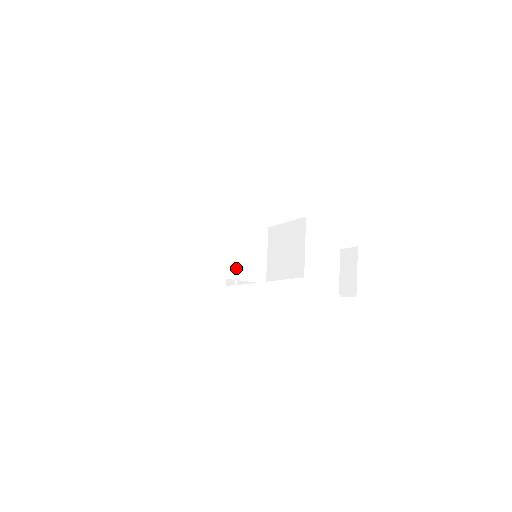
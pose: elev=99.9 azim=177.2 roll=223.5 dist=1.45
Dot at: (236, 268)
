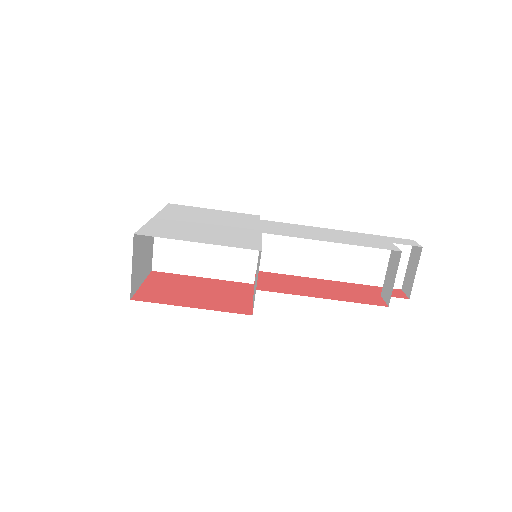
Dot at: (228, 269)
